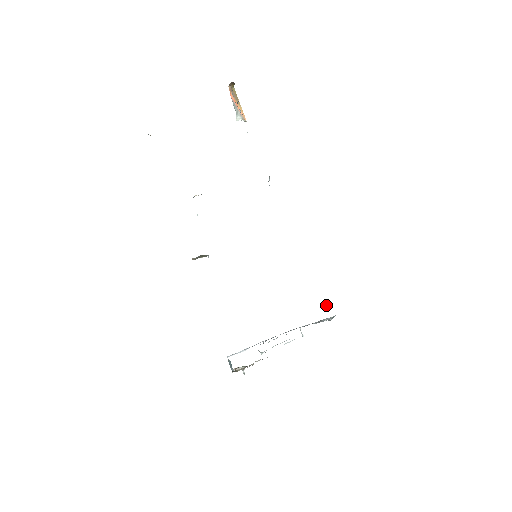
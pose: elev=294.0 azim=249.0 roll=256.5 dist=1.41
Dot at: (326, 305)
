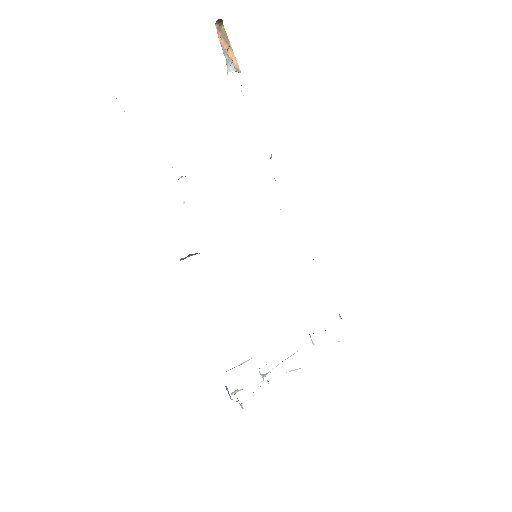
Dot at: (340, 316)
